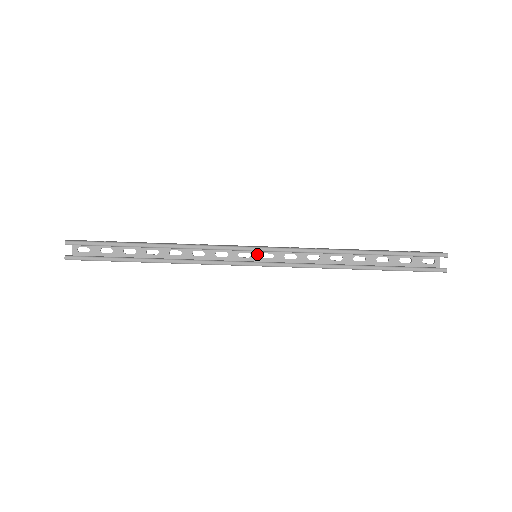
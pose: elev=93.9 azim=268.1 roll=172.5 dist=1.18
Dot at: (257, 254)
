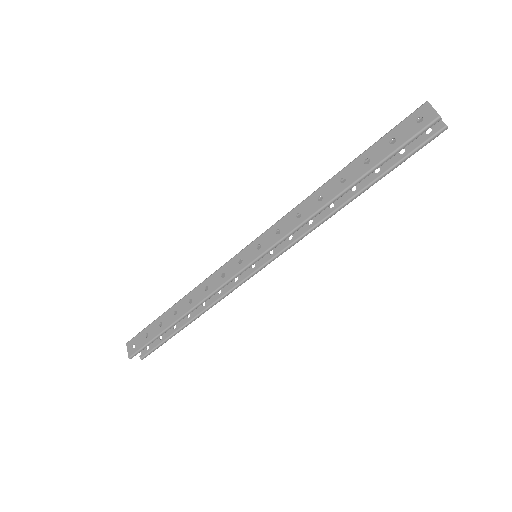
Dot at: occluded
